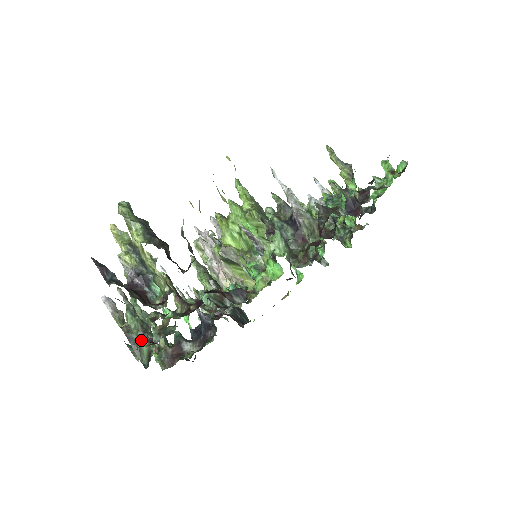
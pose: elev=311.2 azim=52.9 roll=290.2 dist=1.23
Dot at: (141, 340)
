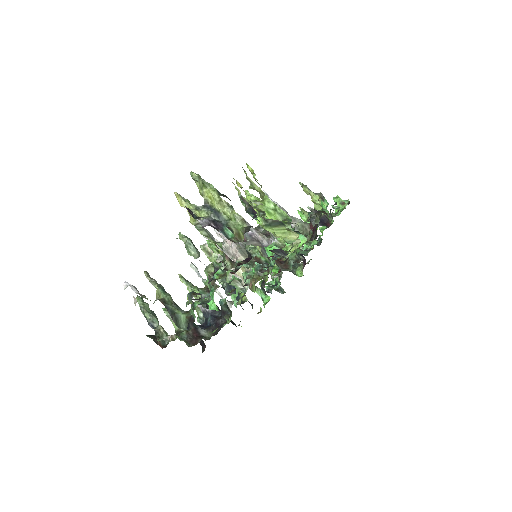
Dot at: (196, 293)
